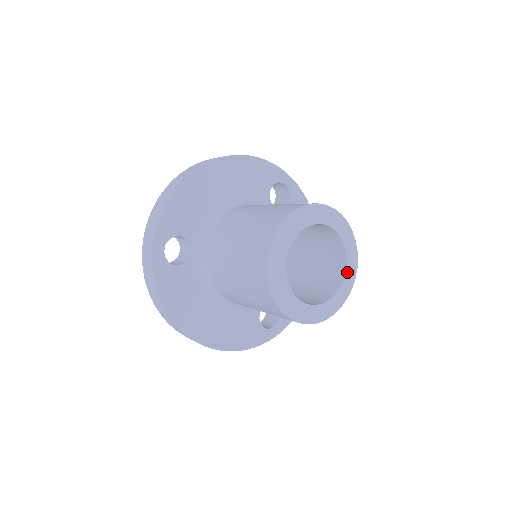
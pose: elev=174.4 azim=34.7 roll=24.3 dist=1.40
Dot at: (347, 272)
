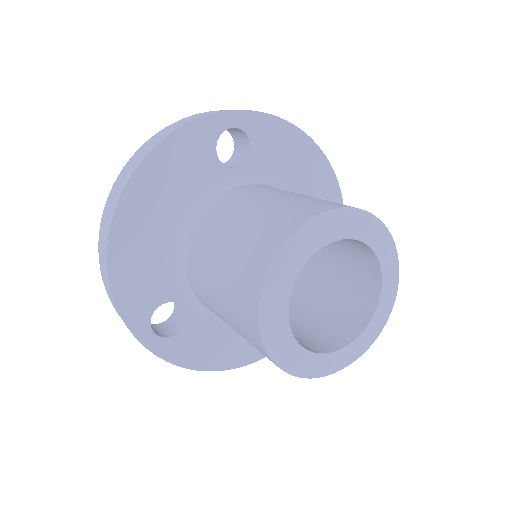
Dot at: (382, 261)
